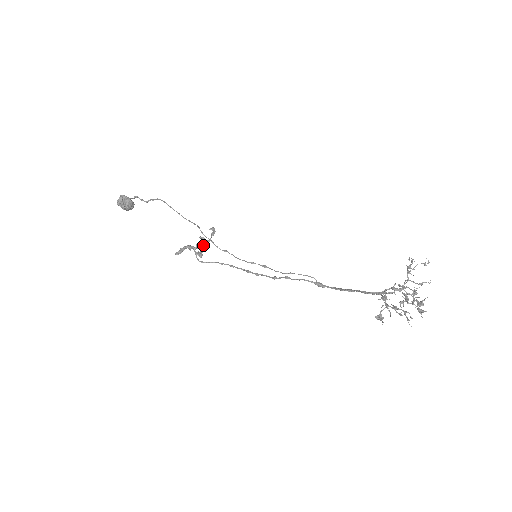
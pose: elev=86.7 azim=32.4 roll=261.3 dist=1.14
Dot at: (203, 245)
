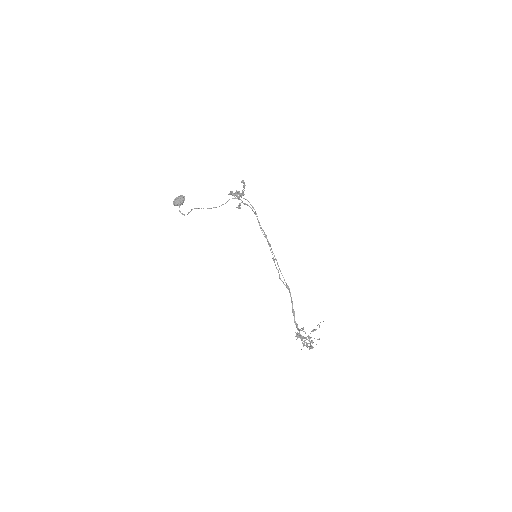
Dot at: (240, 196)
